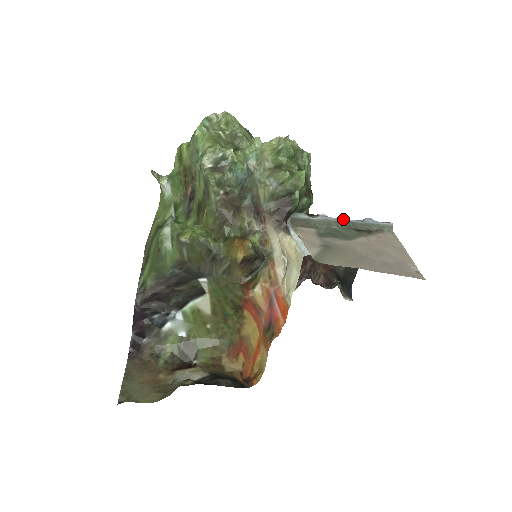
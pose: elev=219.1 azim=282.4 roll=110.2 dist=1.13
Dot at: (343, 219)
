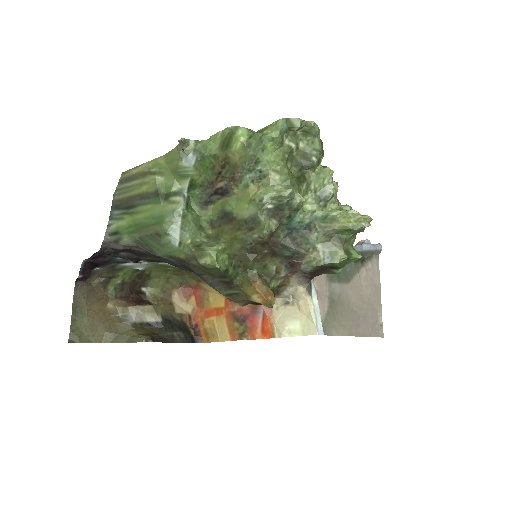
Dot at: occluded
